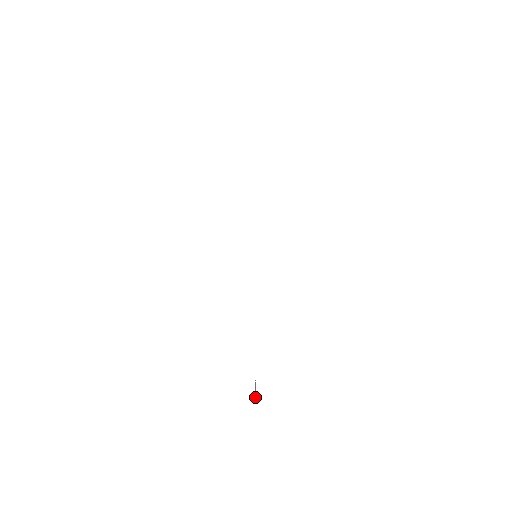
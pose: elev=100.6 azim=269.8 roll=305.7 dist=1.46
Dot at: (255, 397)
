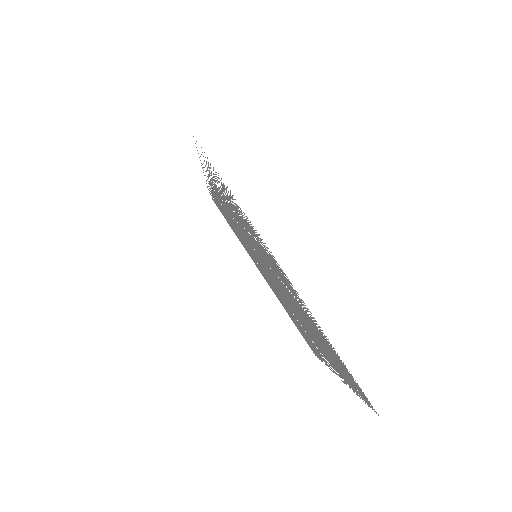
Dot at: (334, 355)
